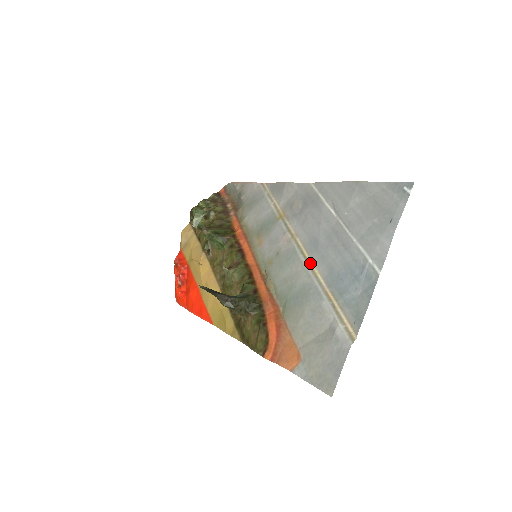
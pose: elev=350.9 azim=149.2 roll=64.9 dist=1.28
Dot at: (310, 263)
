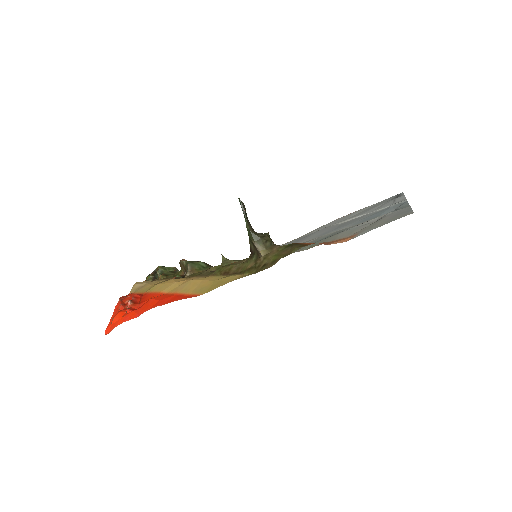
Dot at: occluded
